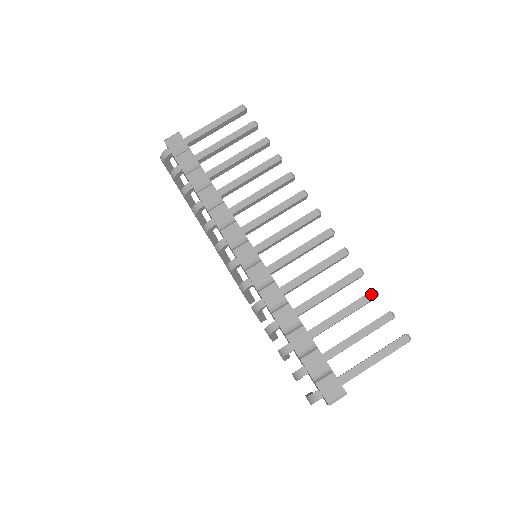
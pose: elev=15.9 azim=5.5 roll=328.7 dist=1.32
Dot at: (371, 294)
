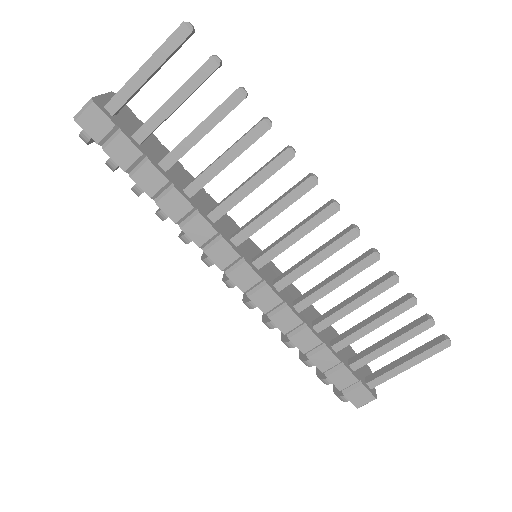
Dot at: (407, 304)
